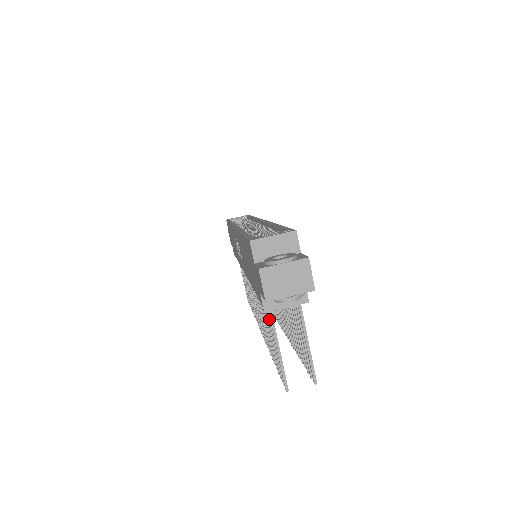
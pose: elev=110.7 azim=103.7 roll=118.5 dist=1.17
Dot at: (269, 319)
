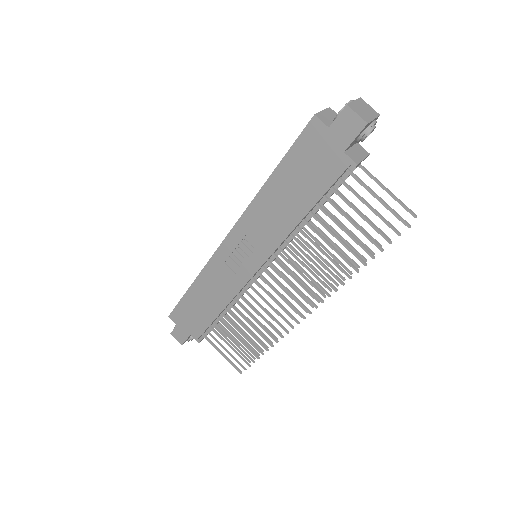
Dot at: (353, 191)
